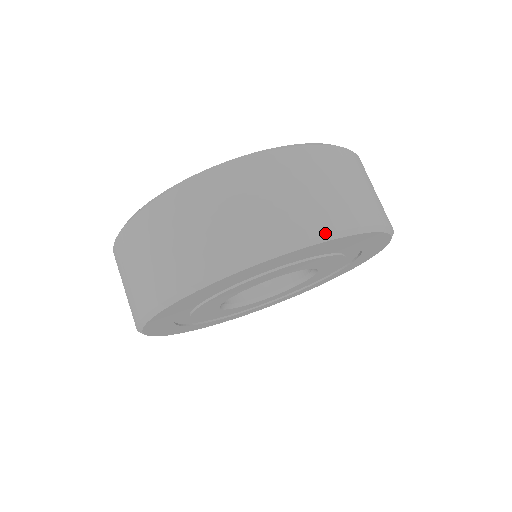
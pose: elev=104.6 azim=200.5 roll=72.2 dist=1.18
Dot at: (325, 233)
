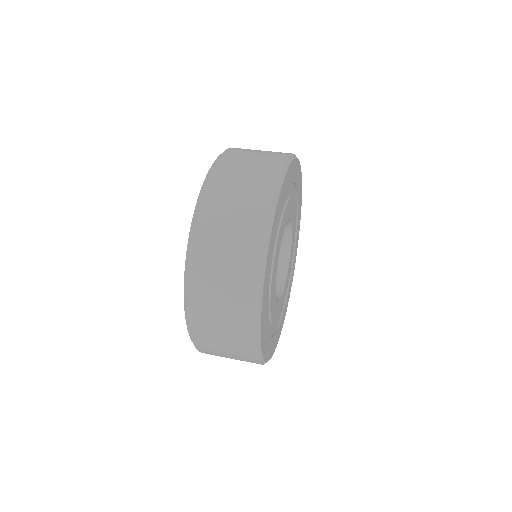
Dot at: (271, 202)
